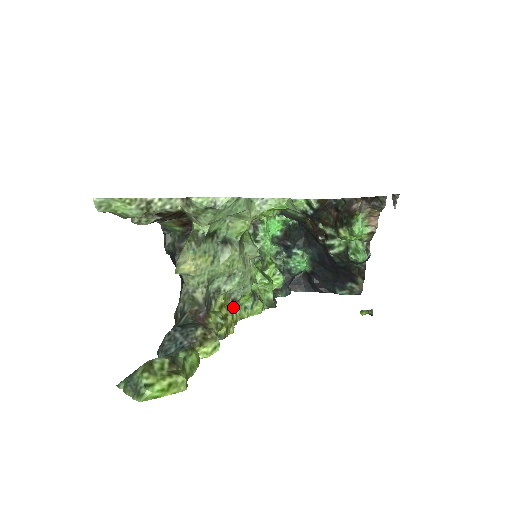
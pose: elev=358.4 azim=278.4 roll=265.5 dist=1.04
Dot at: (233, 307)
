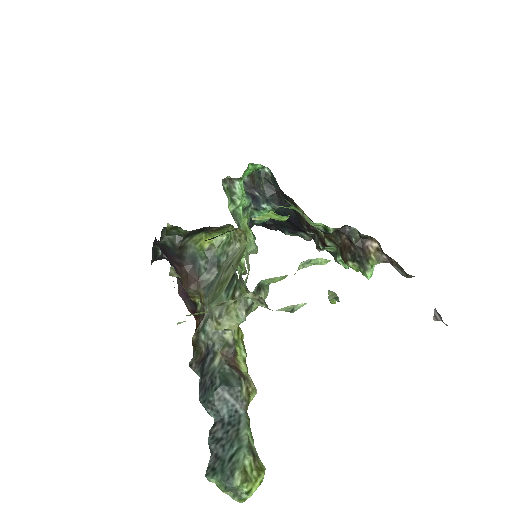
Dot at: occluded
